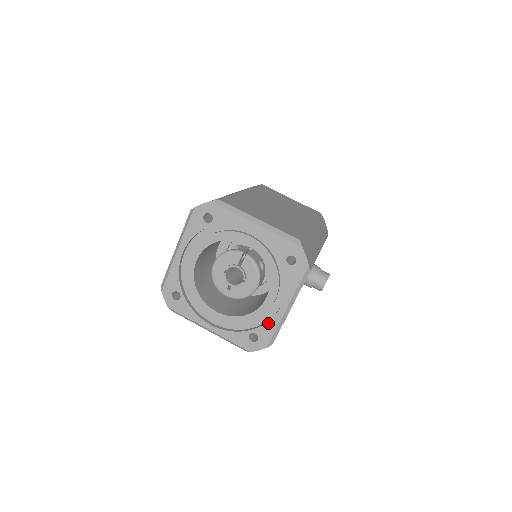
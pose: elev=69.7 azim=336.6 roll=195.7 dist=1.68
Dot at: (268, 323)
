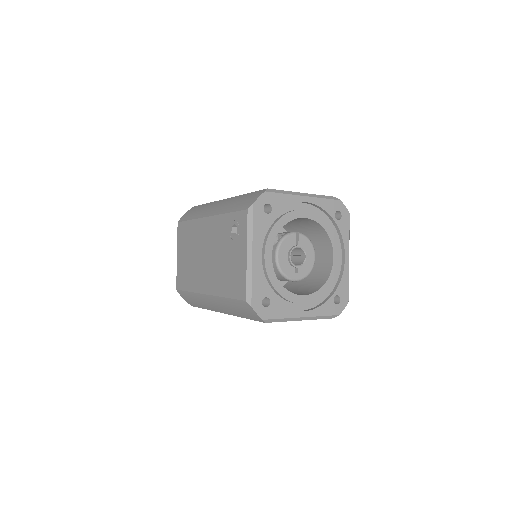
Dot at: (342, 279)
